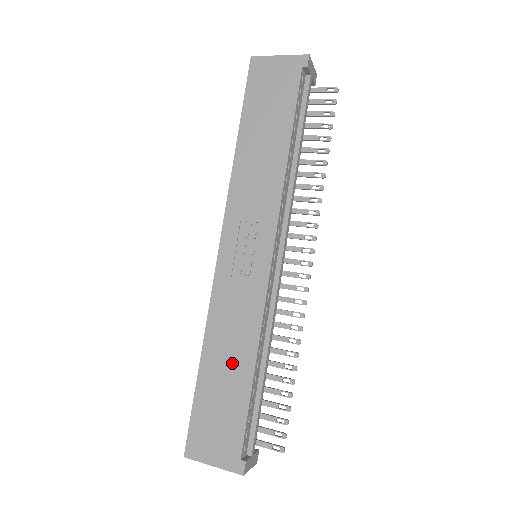
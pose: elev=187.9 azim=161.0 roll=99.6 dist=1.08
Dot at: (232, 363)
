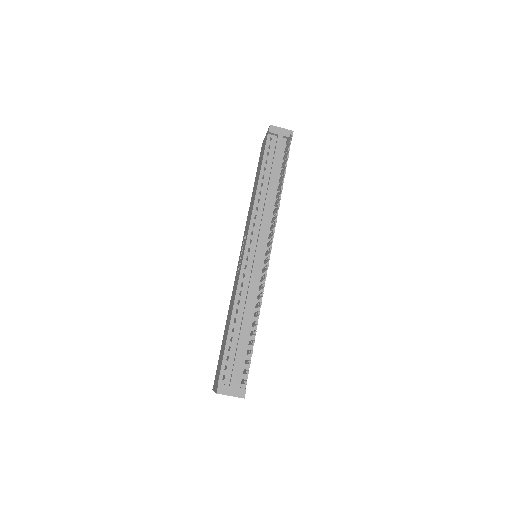
Dot at: (228, 323)
